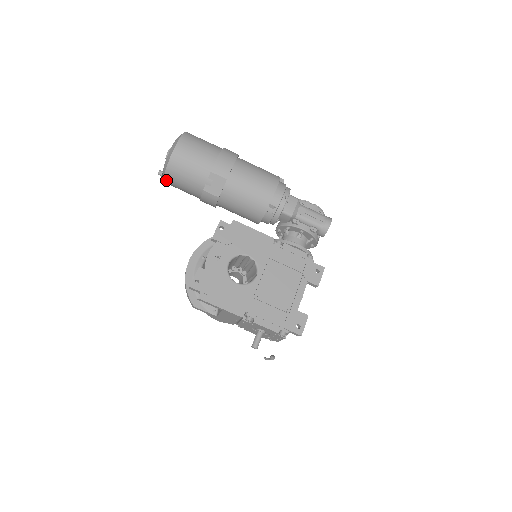
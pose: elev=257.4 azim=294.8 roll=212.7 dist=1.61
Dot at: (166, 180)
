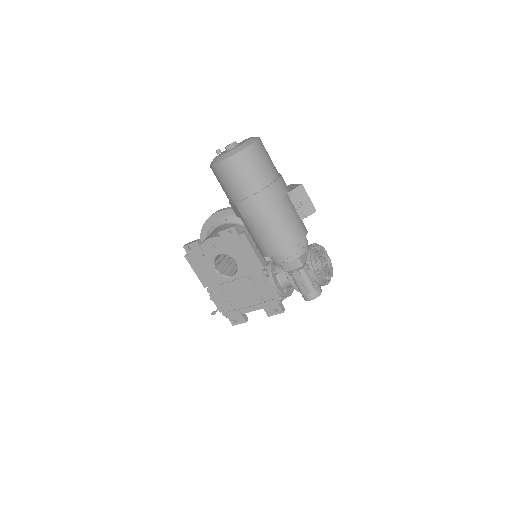
Dot at: occluded
